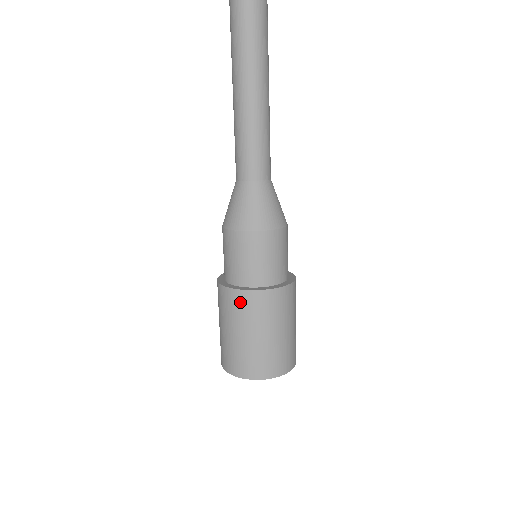
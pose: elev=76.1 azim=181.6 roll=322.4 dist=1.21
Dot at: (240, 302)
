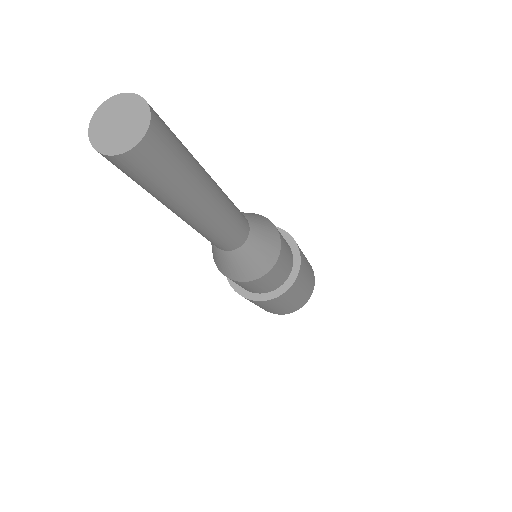
Dot at: occluded
